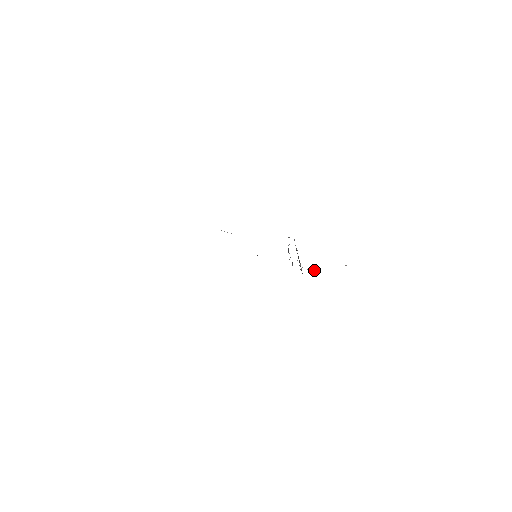
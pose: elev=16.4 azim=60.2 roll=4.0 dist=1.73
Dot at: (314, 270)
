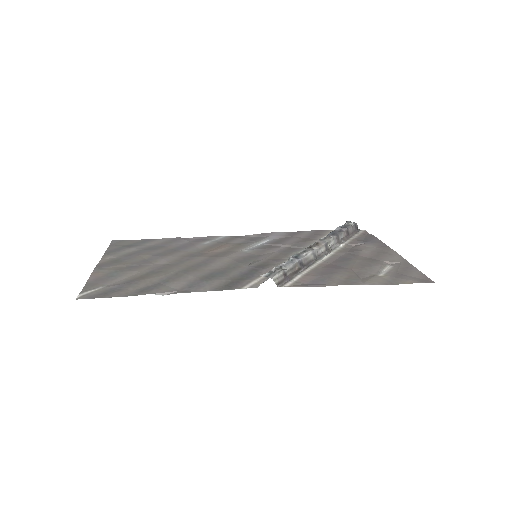
Dot at: (360, 243)
